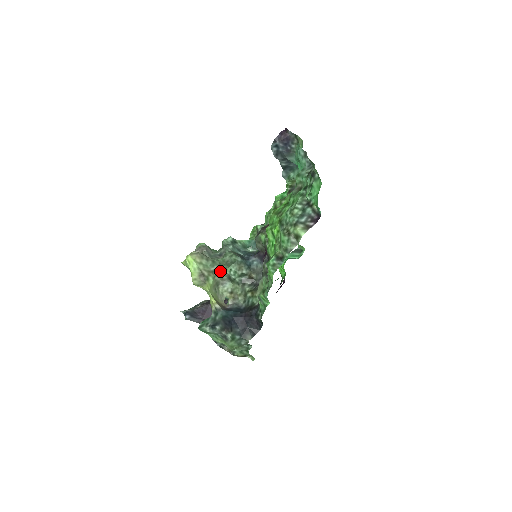
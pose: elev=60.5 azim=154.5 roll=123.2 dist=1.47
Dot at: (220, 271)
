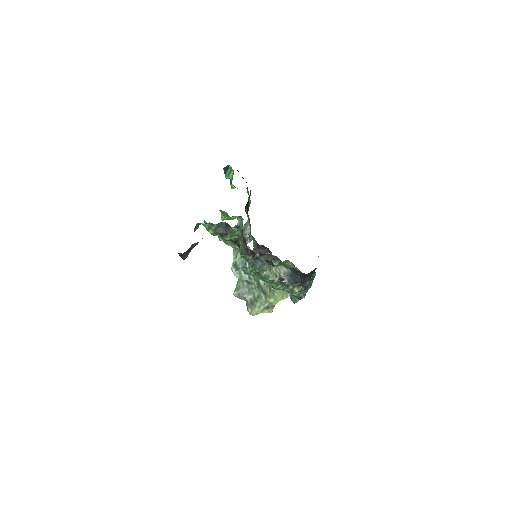
Dot at: (263, 287)
